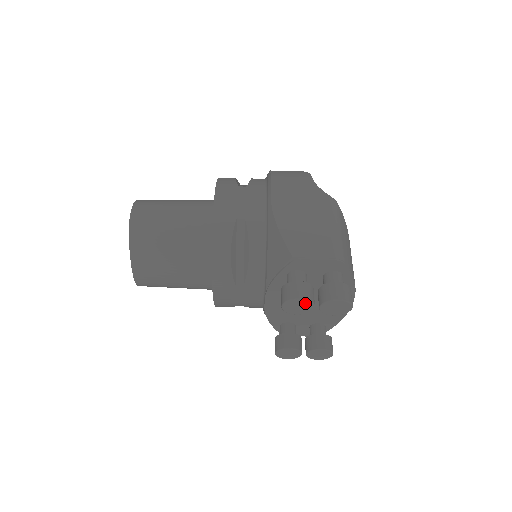
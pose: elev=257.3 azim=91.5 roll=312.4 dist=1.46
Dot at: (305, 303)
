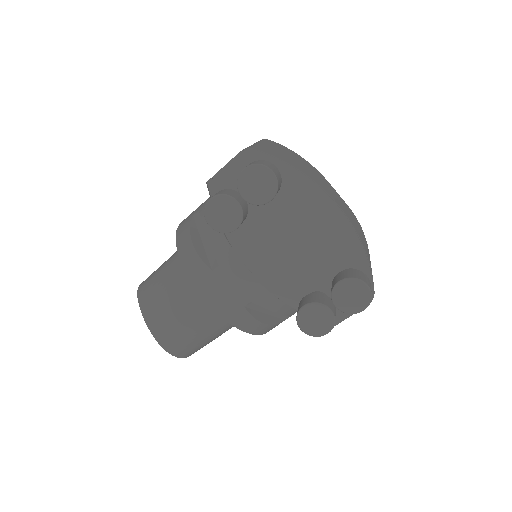
Dot at: (222, 202)
